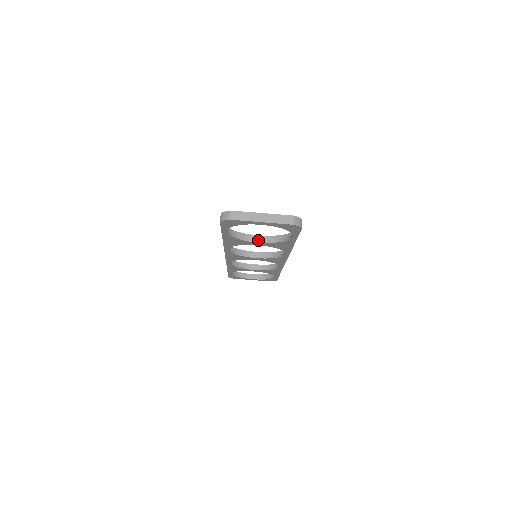
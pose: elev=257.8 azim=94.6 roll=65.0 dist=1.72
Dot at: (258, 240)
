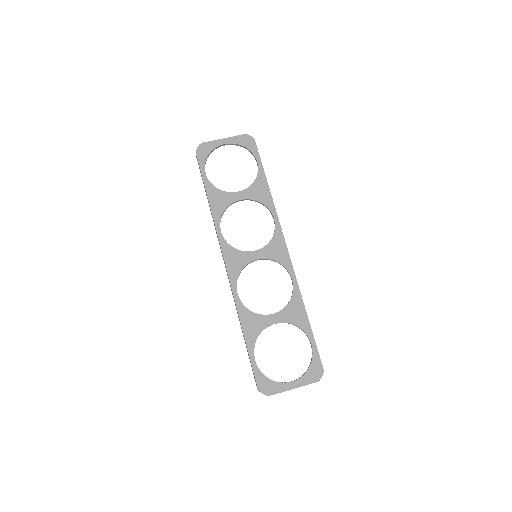
Dot at: (238, 192)
